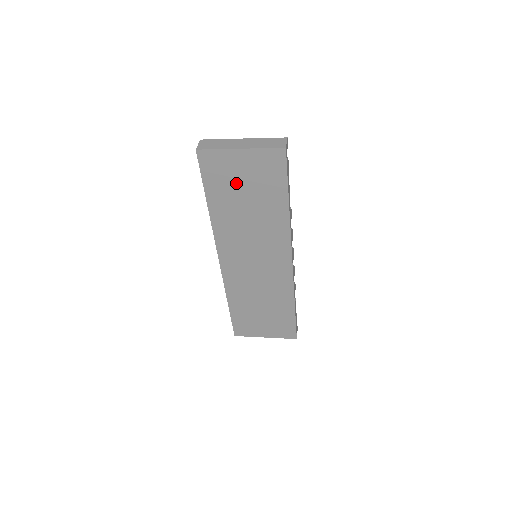
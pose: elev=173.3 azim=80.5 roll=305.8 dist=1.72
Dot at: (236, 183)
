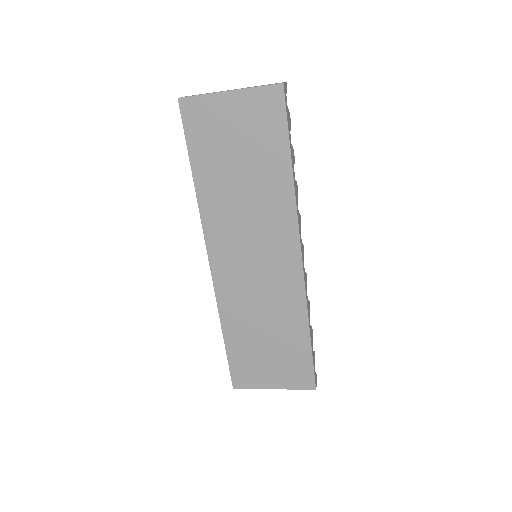
Dot at: (226, 141)
